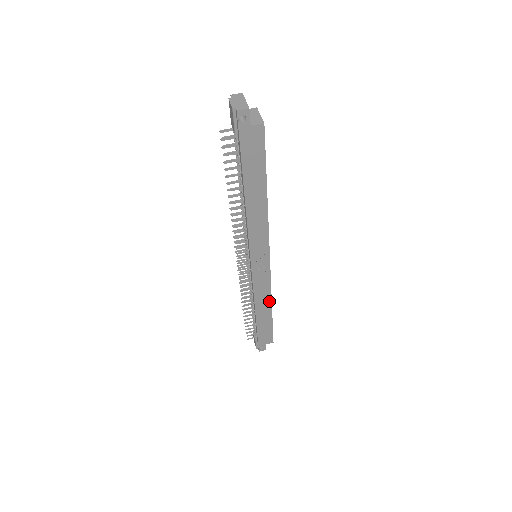
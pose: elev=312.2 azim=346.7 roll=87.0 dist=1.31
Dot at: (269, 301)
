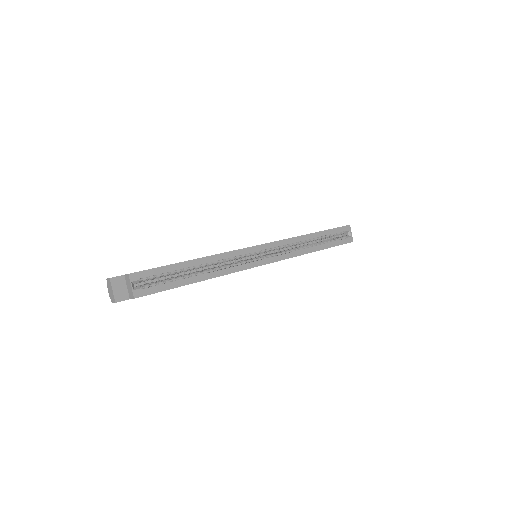
Dot at: occluded
